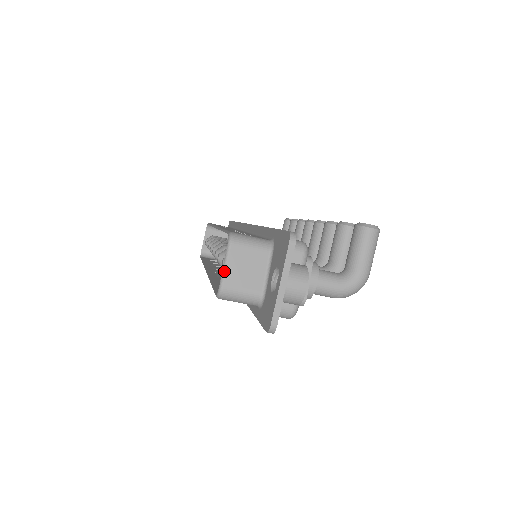
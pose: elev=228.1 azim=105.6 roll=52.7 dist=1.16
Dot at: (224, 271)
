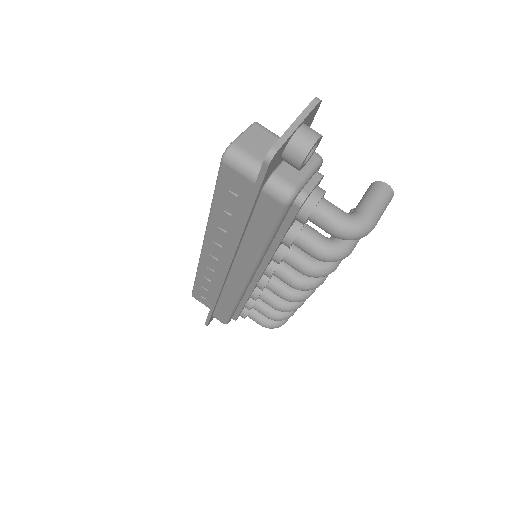
Dot at: (240, 136)
